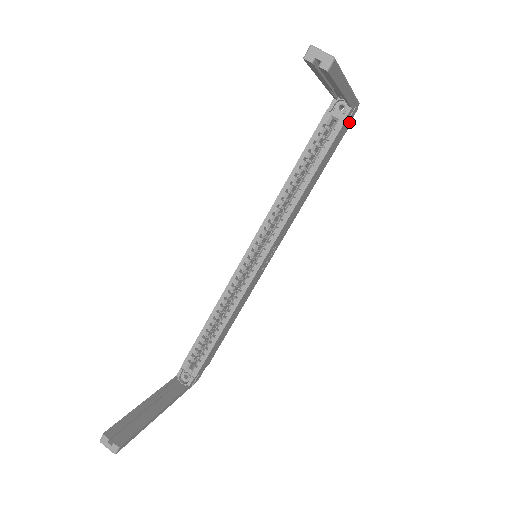
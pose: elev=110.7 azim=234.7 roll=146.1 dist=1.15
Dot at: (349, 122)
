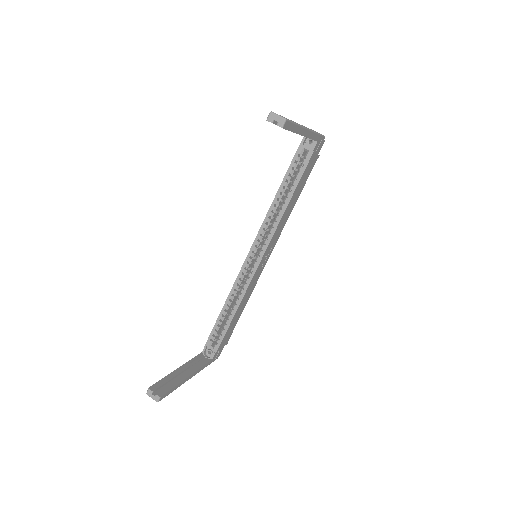
Dot at: (319, 151)
